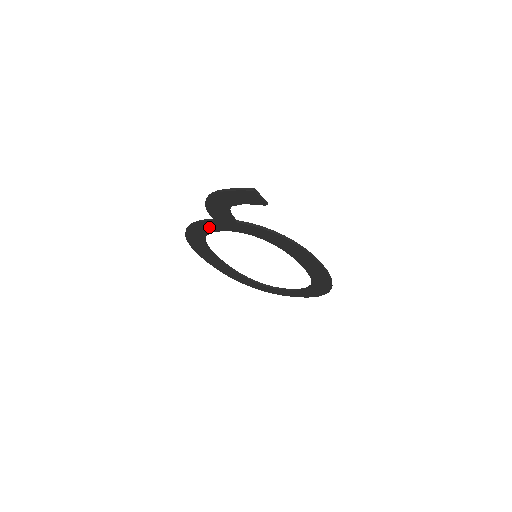
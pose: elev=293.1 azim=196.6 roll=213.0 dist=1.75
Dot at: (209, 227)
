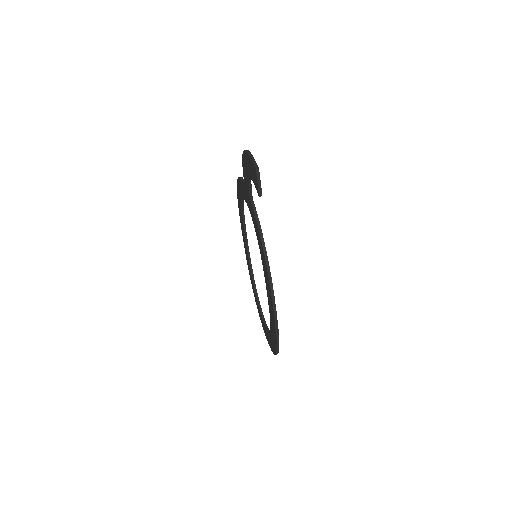
Dot at: (243, 190)
